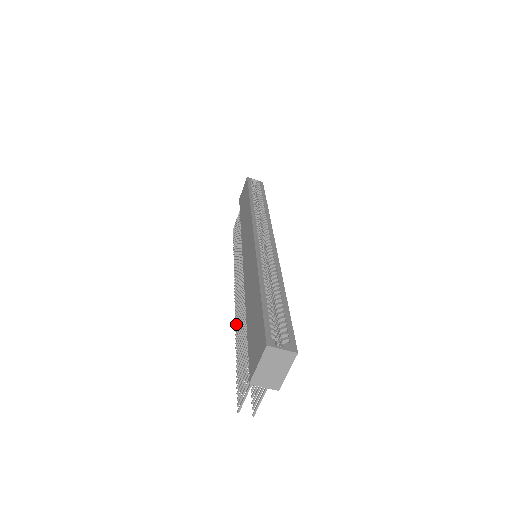
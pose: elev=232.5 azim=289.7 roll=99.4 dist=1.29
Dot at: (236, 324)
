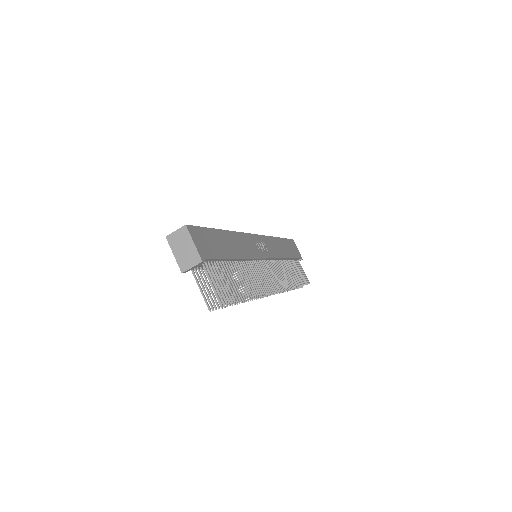
Dot at: occluded
